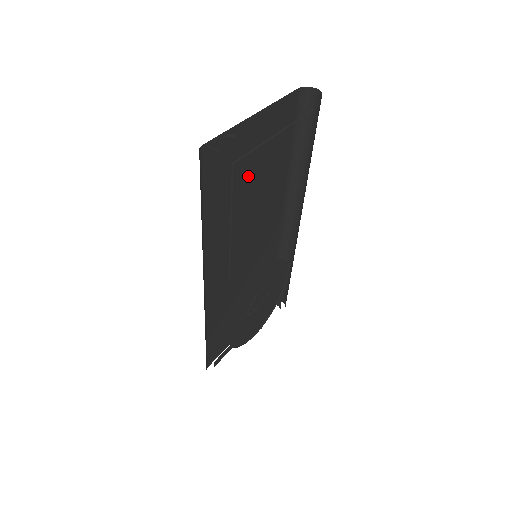
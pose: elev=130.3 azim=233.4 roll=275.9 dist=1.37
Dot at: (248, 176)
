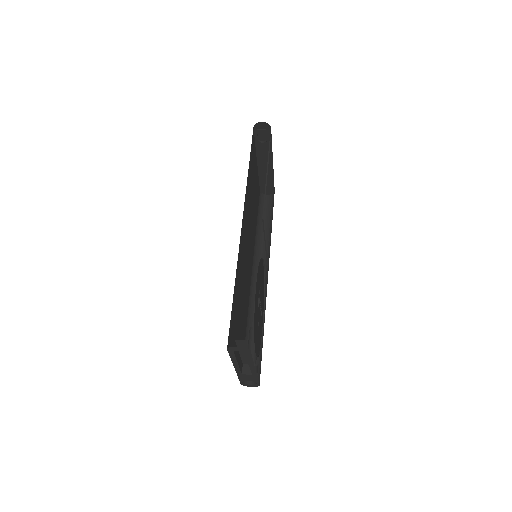
Dot at: (253, 192)
